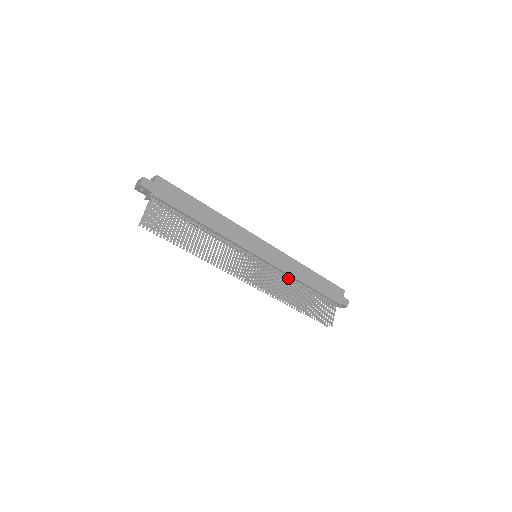
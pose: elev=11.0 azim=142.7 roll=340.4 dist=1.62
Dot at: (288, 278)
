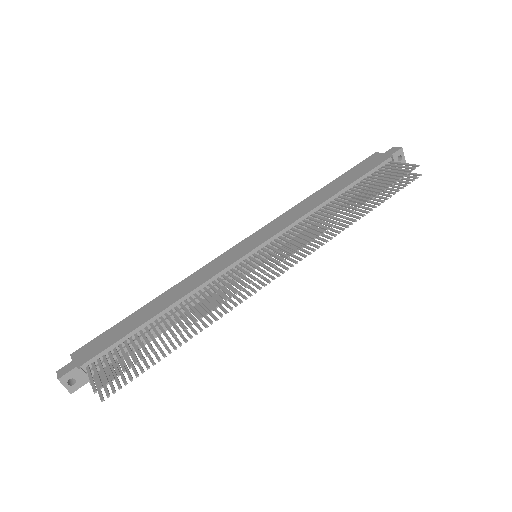
Dot at: (310, 218)
